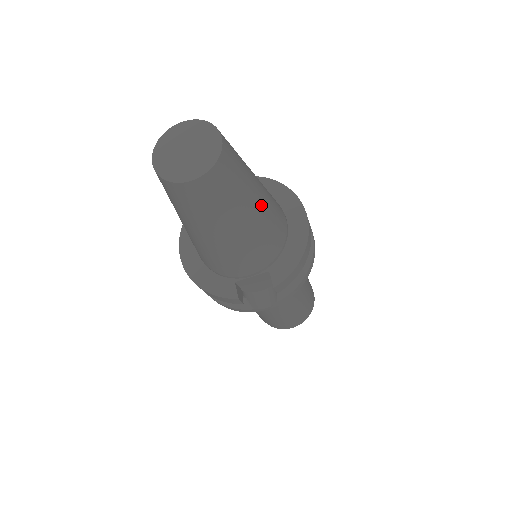
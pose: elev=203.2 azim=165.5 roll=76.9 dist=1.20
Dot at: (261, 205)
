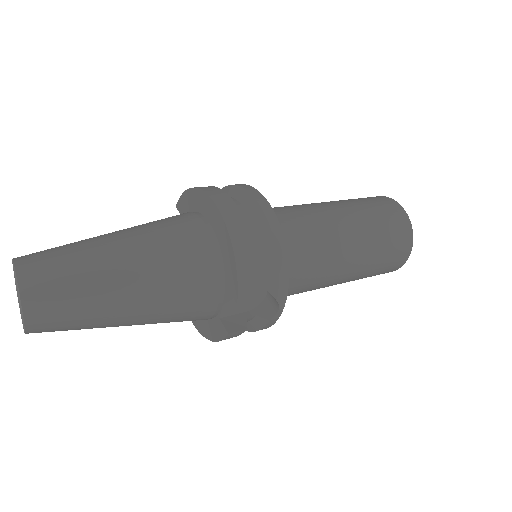
Dot at: (132, 261)
